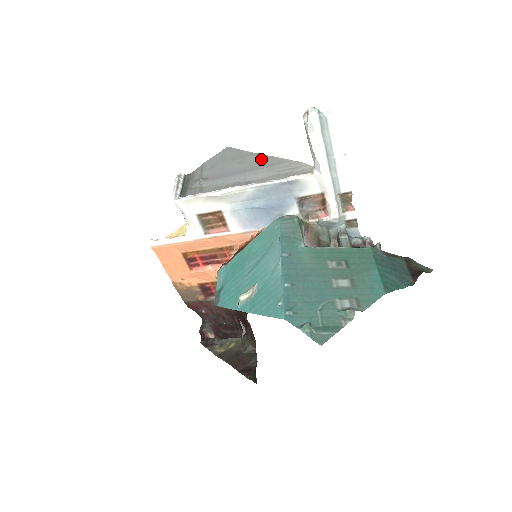
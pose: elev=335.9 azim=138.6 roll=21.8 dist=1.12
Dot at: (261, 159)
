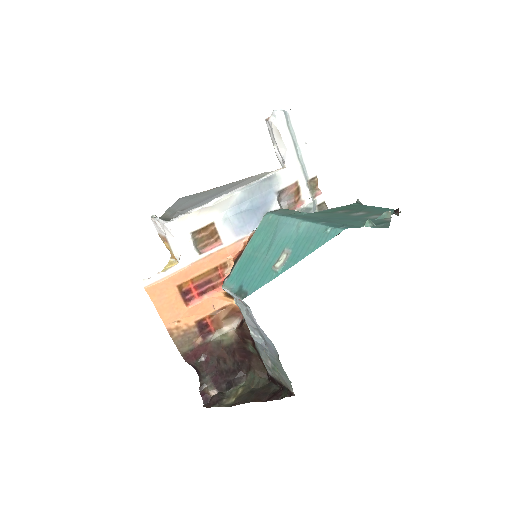
Dot at: (224, 186)
